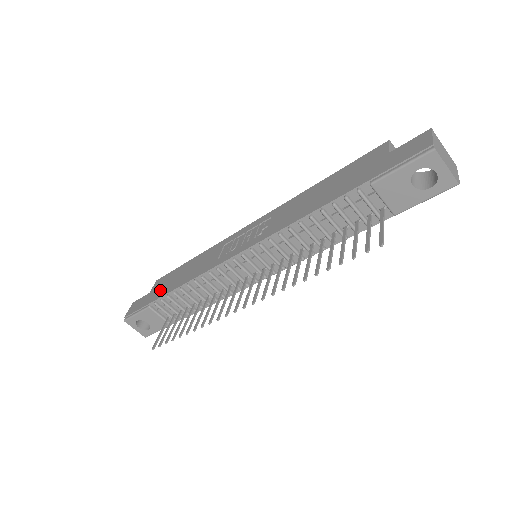
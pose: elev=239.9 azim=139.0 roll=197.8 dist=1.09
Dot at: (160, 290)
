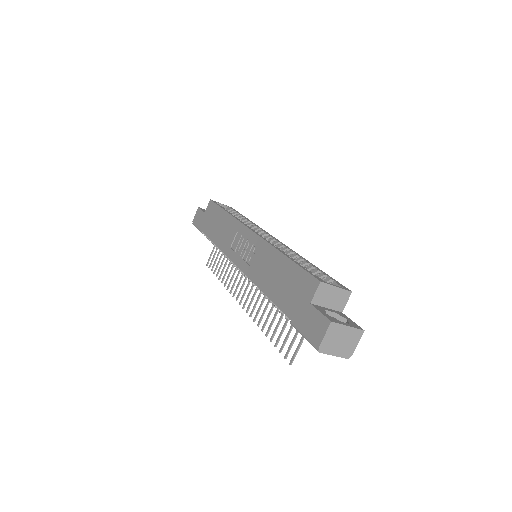
Dot at: (207, 223)
